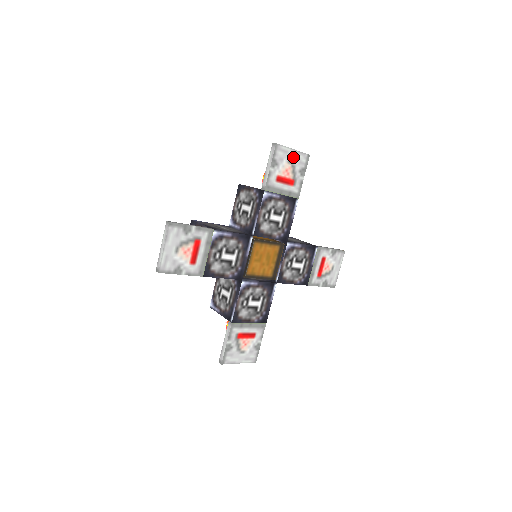
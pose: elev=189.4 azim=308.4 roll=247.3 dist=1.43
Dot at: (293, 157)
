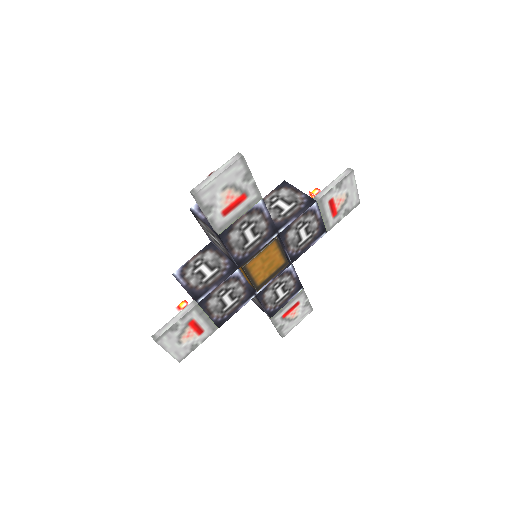
Dot at: (352, 193)
